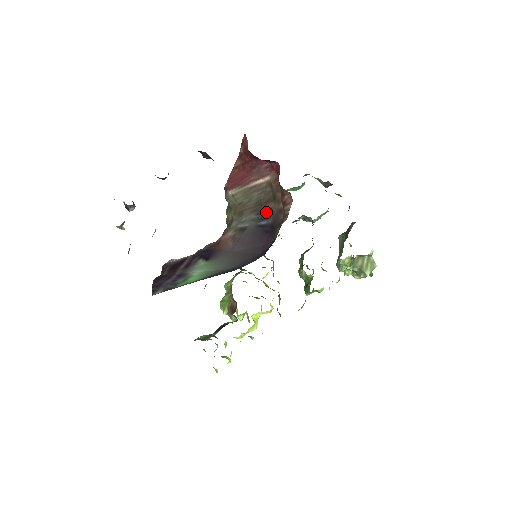
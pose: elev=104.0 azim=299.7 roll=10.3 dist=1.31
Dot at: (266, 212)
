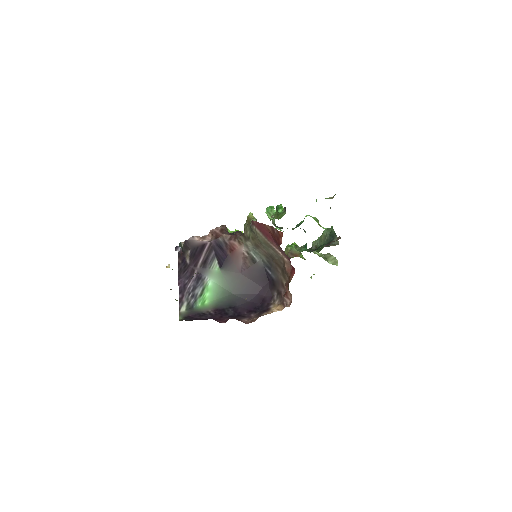
Dot at: (274, 269)
